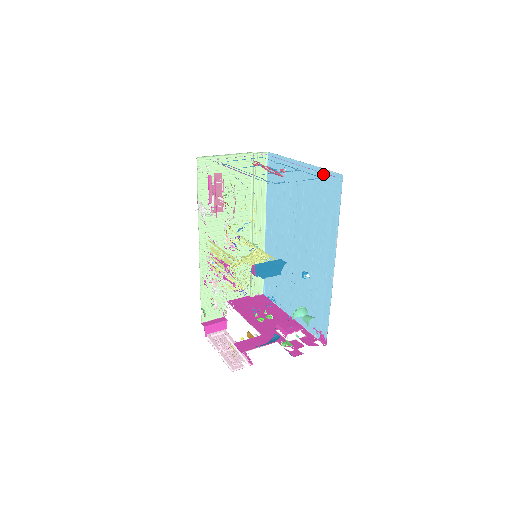
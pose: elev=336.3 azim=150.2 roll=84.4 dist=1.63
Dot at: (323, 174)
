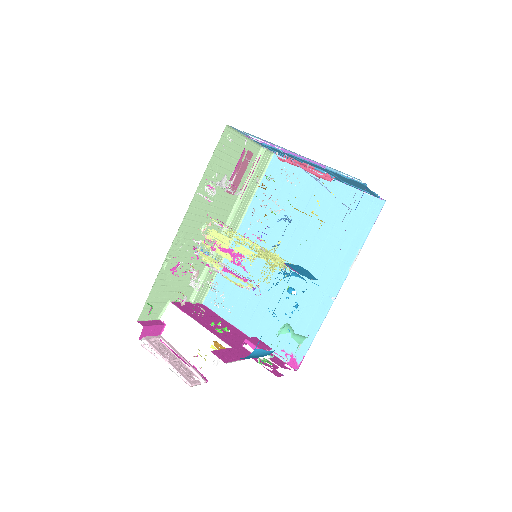
Dot at: (356, 194)
